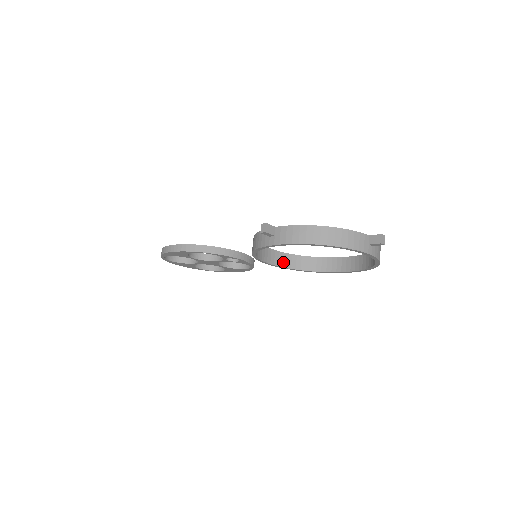
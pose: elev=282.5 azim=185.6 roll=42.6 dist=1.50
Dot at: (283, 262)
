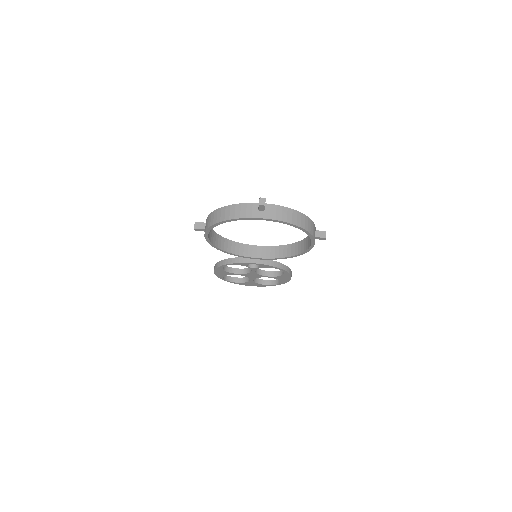
Dot at: (271, 254)
